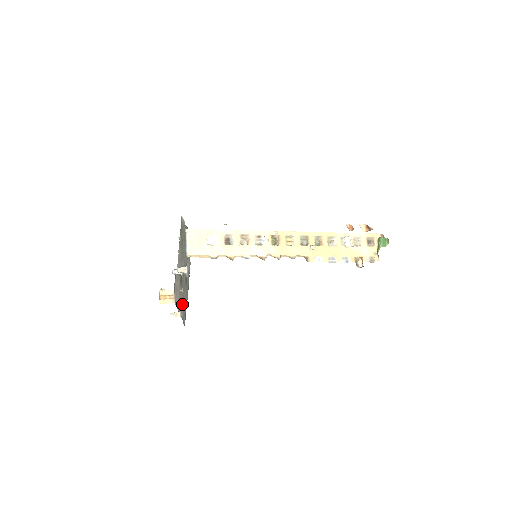
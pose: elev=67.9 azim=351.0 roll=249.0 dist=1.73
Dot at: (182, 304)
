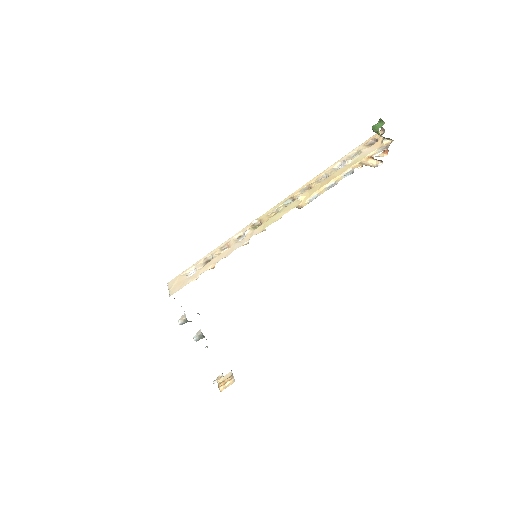
Dot at: occluded
